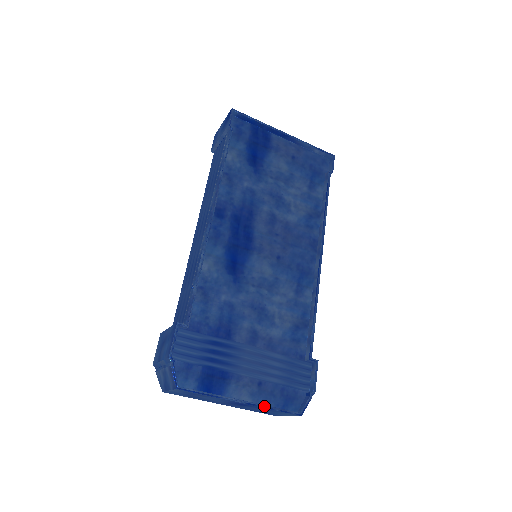
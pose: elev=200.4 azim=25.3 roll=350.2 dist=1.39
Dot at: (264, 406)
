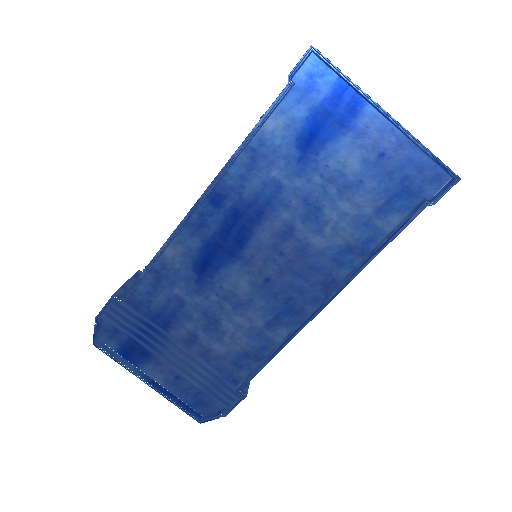
Dot at: (167, 398)
